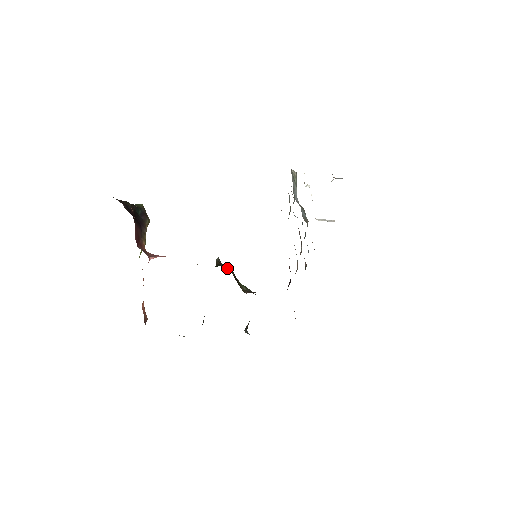
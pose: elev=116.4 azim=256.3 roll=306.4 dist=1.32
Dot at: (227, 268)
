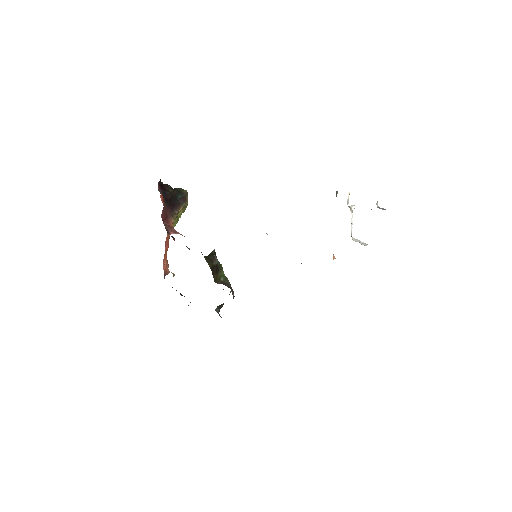
Dot at: (212, 260)
